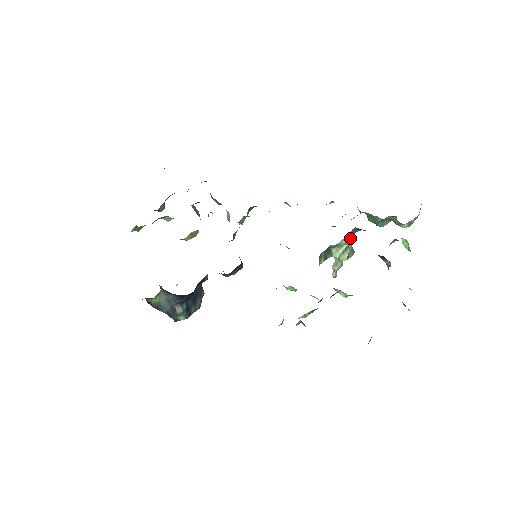
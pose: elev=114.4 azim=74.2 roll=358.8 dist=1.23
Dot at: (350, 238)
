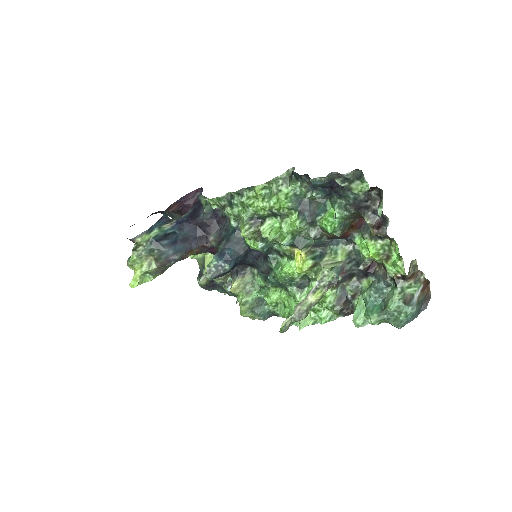
Dot at: (347, 257)
